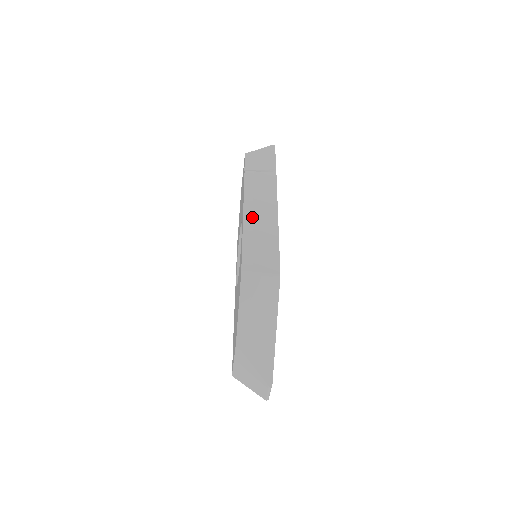
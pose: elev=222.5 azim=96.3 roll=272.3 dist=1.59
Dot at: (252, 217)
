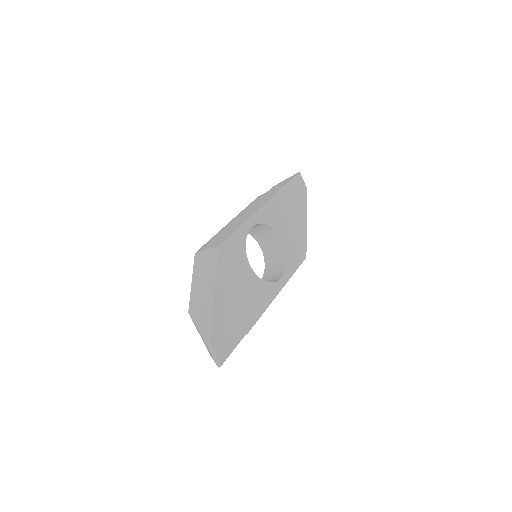
Dot at: (235, 220)
